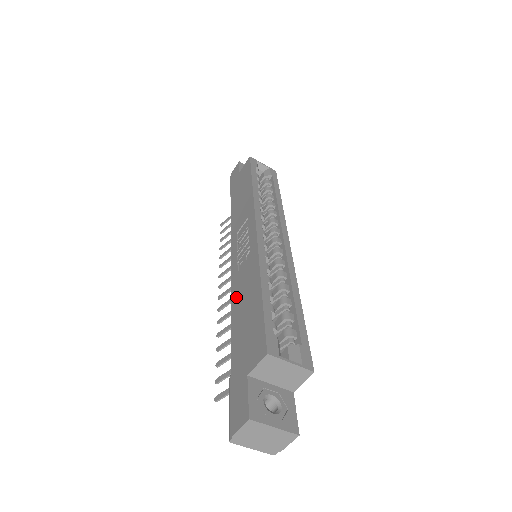
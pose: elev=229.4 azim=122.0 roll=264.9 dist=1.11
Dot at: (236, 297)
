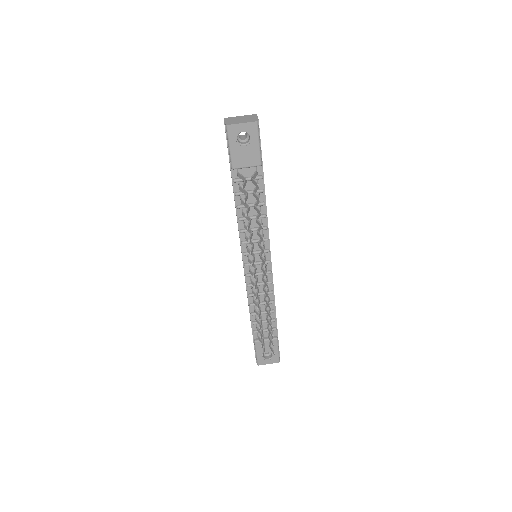
Dot at: occluded
